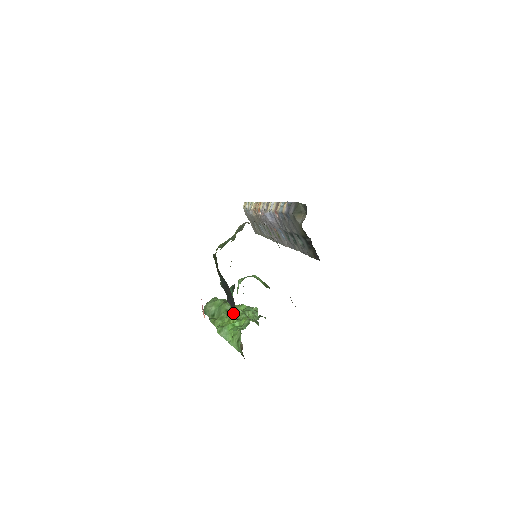
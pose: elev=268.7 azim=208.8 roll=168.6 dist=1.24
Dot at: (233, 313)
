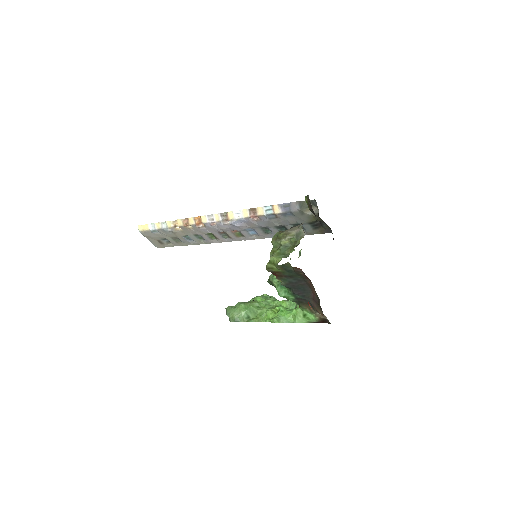
Dot at: (302, 298)
